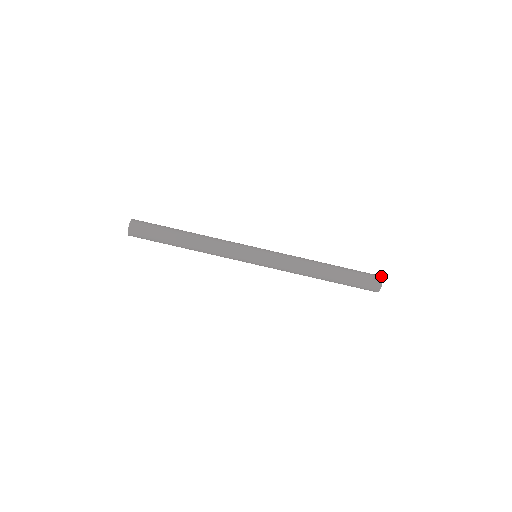
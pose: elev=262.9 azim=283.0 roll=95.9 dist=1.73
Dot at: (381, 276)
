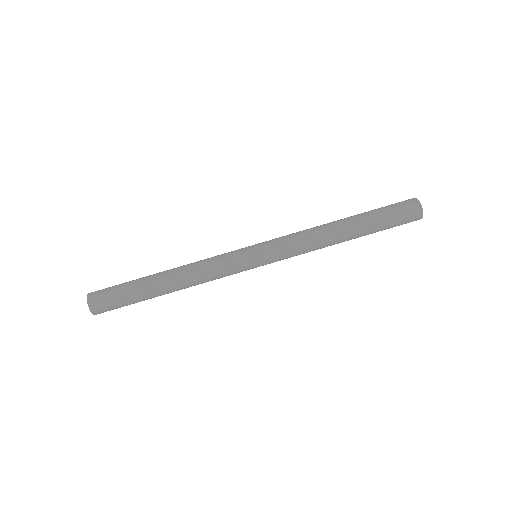
Dot at: (412, 198)
